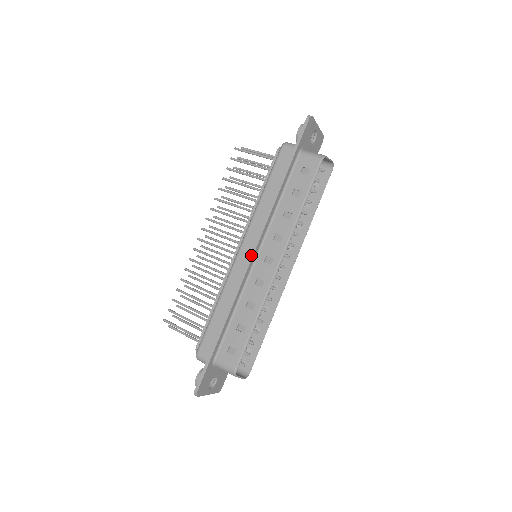
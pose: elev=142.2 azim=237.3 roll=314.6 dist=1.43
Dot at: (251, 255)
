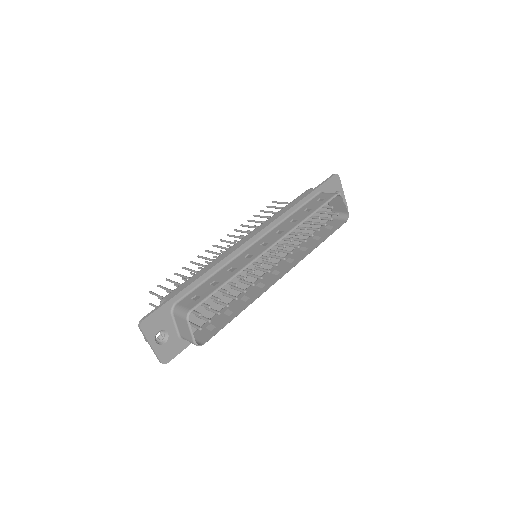
Dot at: (251, 237)
